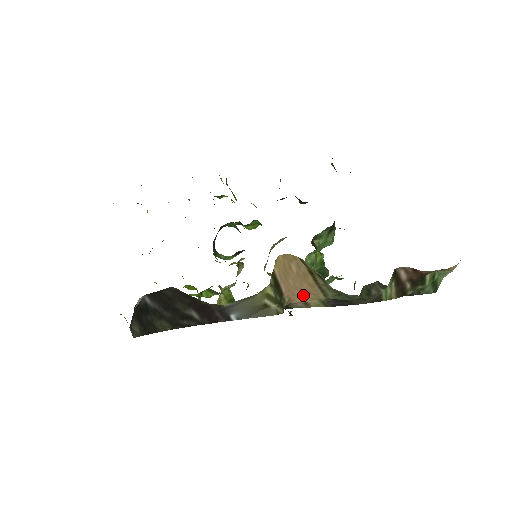
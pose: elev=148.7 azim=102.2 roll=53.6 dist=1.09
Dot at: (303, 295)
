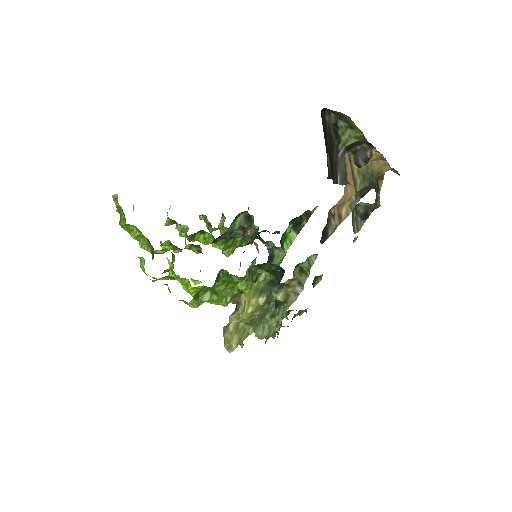
Dot at: (347, 187)
